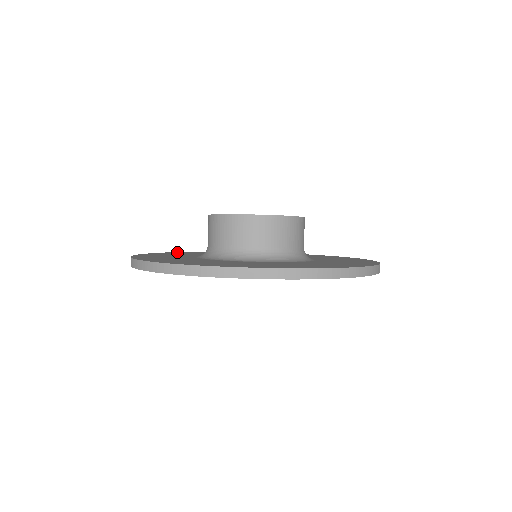
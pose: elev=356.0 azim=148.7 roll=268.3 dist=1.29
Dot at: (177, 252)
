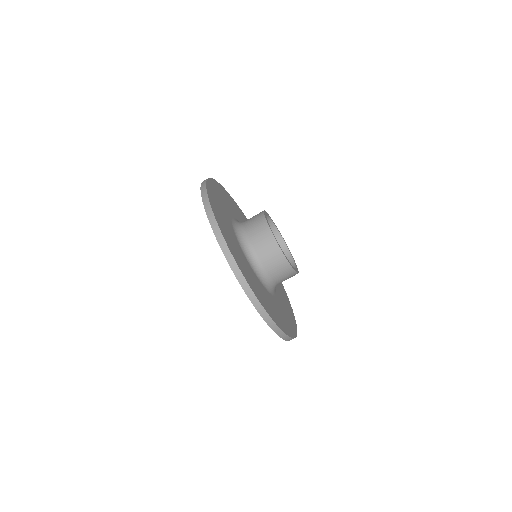
Dot at: (236, 204)
